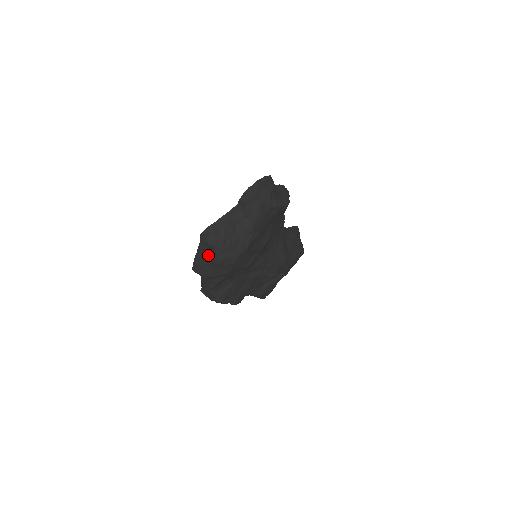
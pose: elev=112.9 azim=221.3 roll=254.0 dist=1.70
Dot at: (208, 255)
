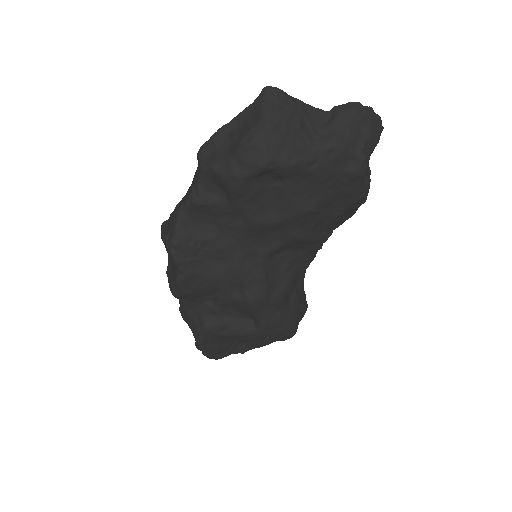
Dot at: (242, 130)
